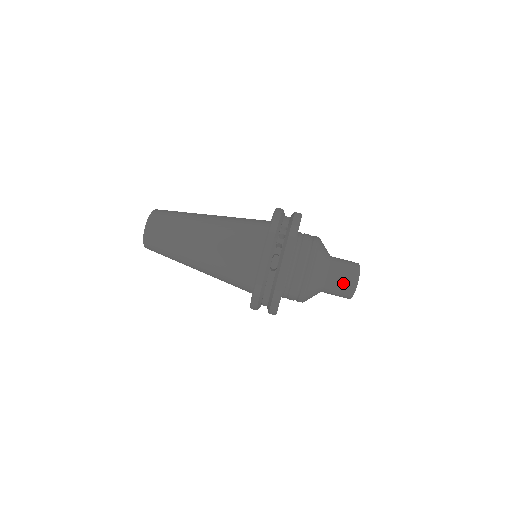
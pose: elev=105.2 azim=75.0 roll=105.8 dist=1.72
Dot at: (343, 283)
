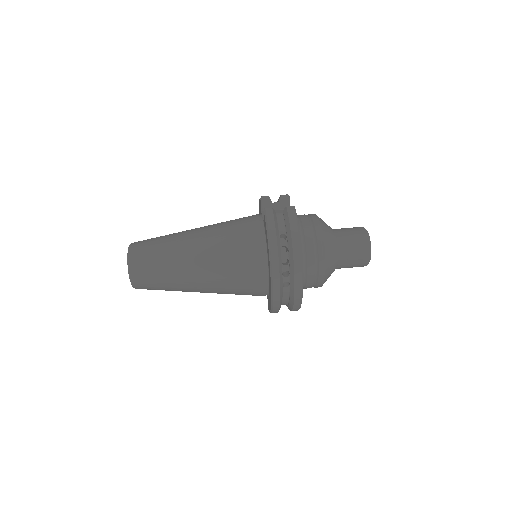
Dot at: (356, 260)
